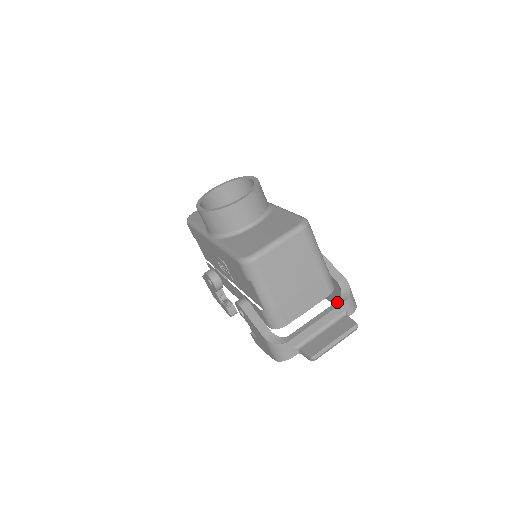
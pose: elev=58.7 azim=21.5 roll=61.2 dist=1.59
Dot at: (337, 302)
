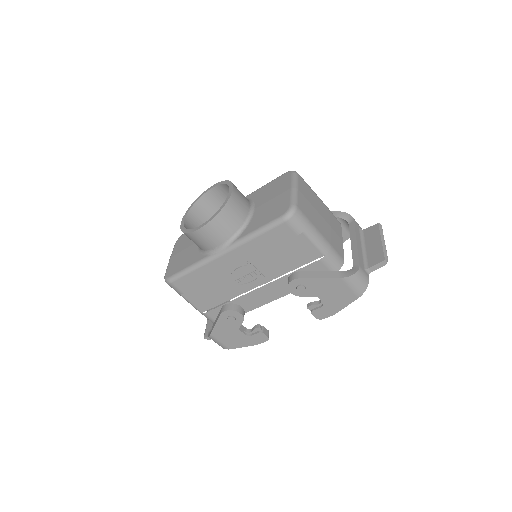
Dot at: (350, 225)
